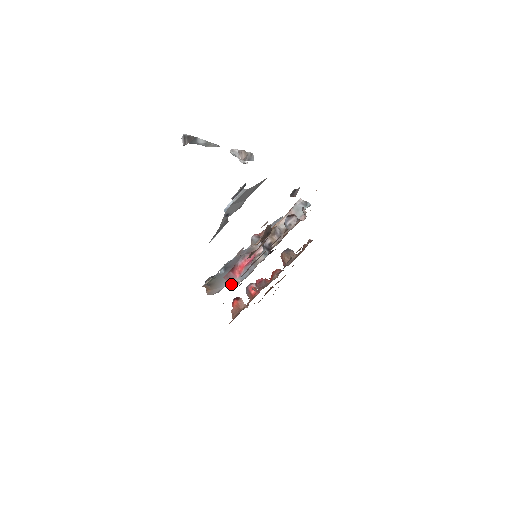
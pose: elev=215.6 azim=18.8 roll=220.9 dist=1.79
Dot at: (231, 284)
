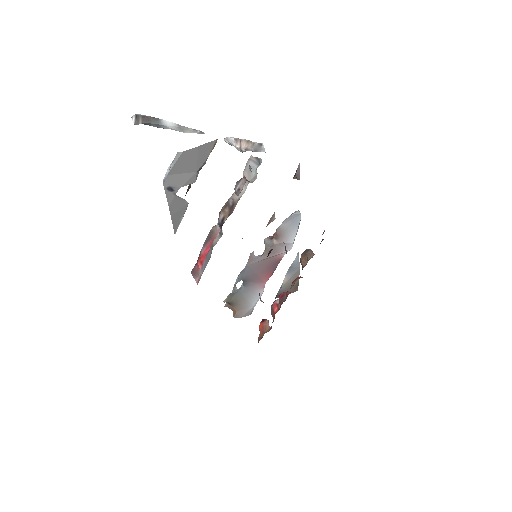
Dot at: (195, 279)
